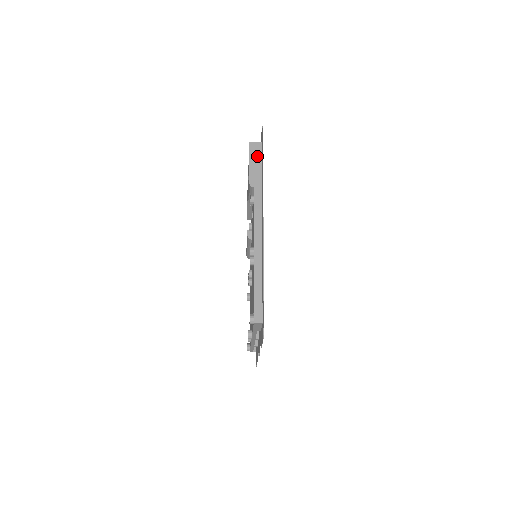
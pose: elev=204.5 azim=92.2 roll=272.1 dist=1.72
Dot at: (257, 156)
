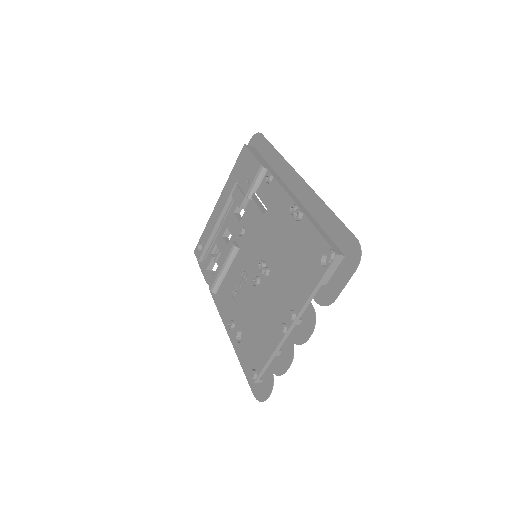
Dot at: (257, 153)
